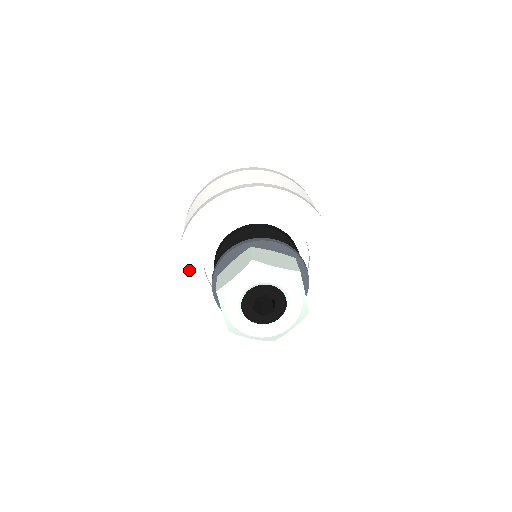
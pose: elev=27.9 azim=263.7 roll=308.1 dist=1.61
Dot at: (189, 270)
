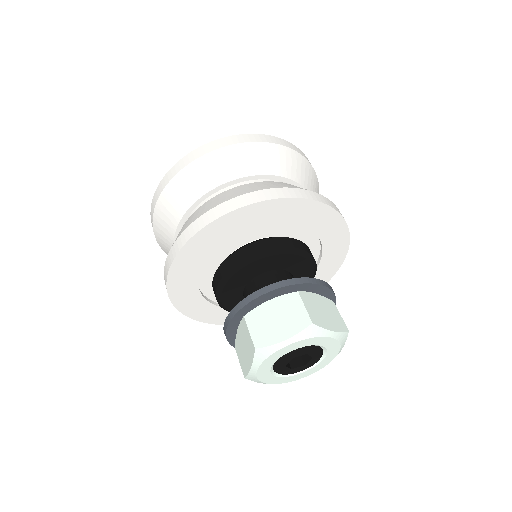
Dot at: (181, 272)
